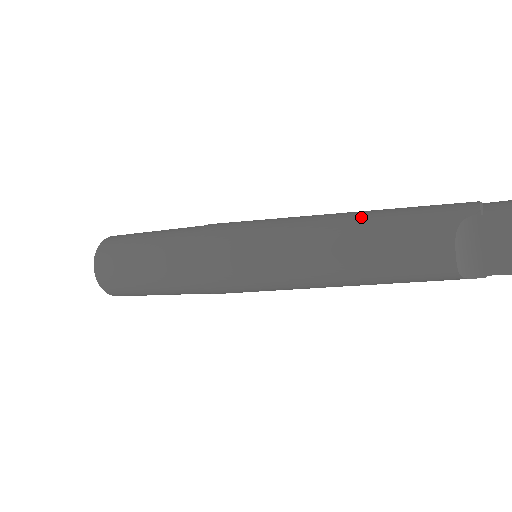
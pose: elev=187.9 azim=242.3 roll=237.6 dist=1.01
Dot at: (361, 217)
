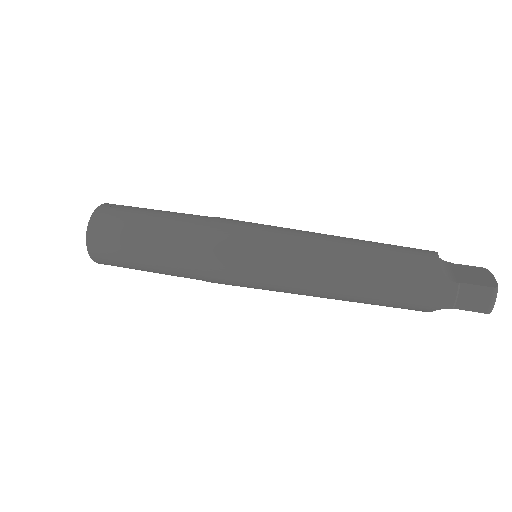
Dot at: (358, 291)
